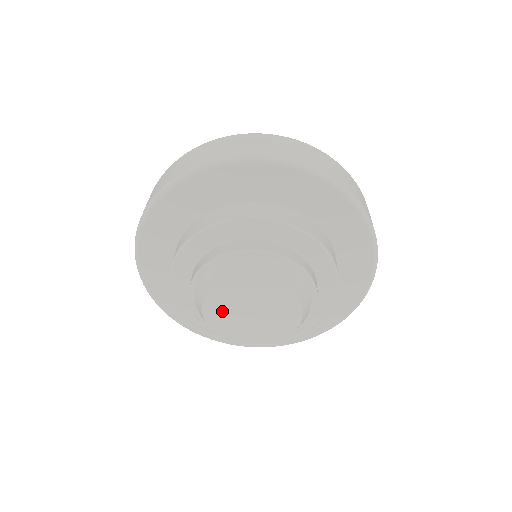
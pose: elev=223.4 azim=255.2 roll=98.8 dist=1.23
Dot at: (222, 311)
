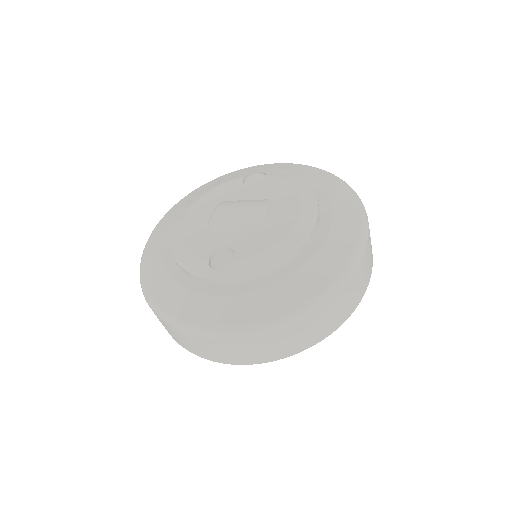
Dot at: occluded
